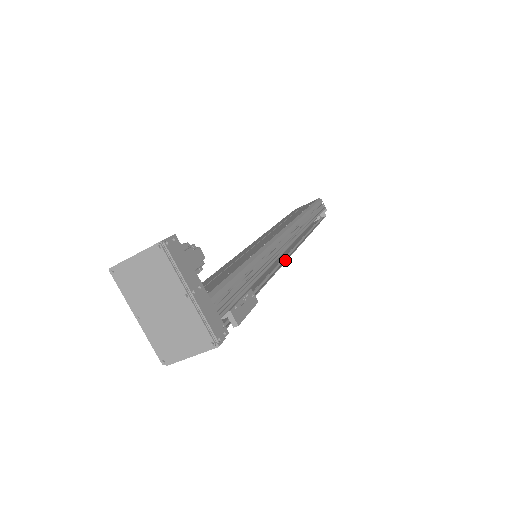
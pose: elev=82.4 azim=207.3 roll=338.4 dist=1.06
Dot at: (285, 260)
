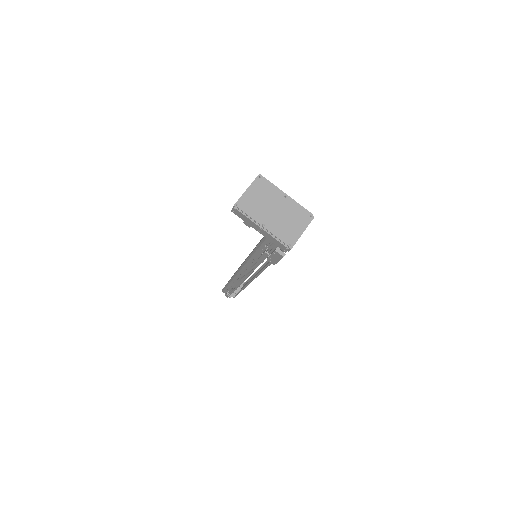
Dot at: occluded
